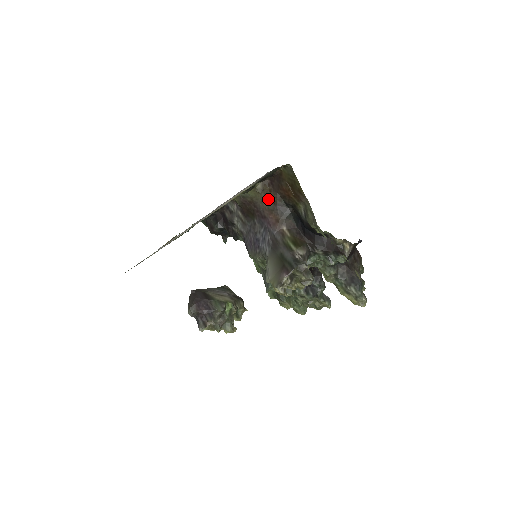
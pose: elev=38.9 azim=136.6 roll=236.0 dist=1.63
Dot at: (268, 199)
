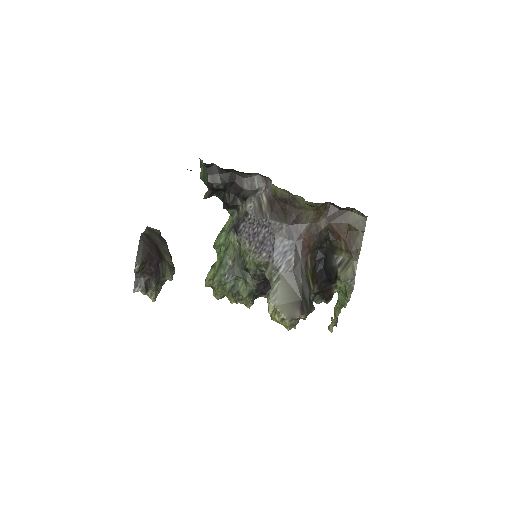
Dot at: (316, 220)
